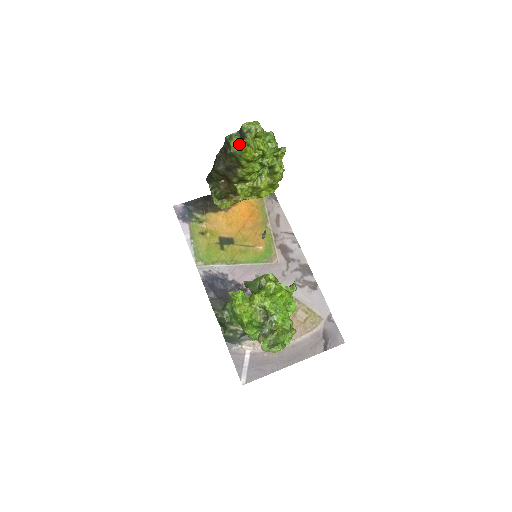
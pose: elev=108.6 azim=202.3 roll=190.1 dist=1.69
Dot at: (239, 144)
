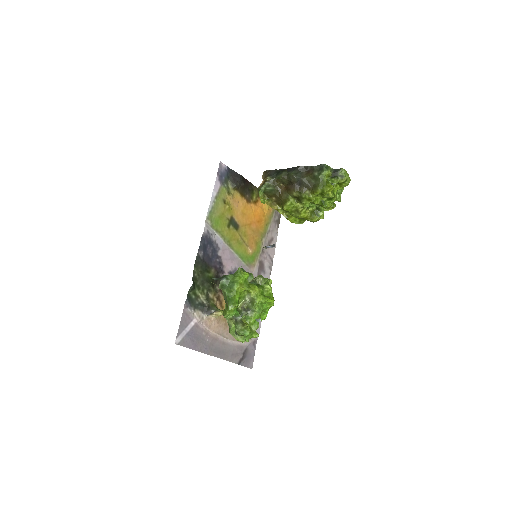
Dot at: (327, 177)
